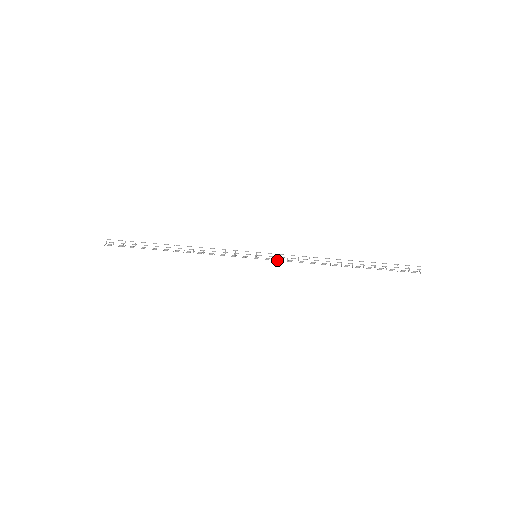
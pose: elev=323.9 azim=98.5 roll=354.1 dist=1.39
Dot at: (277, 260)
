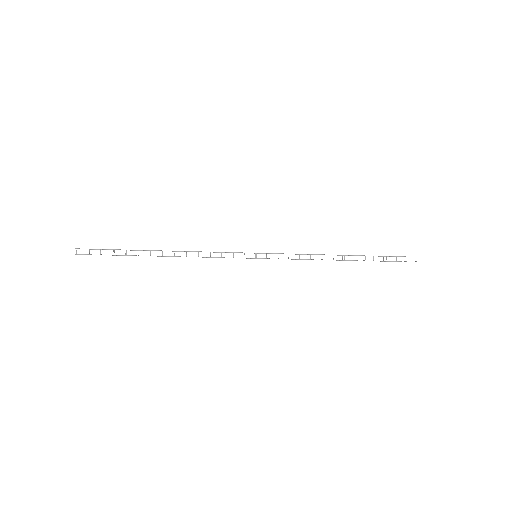
Dot at: occluded
